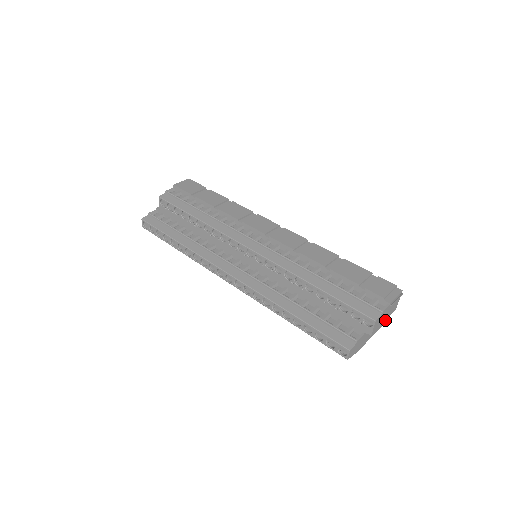
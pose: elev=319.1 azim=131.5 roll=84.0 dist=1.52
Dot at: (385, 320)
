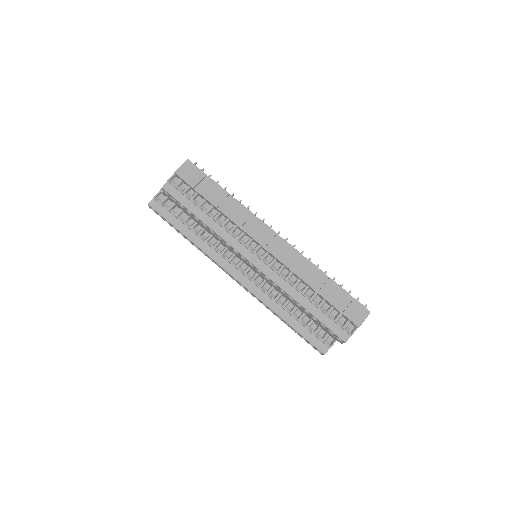
Dot at: occluded
